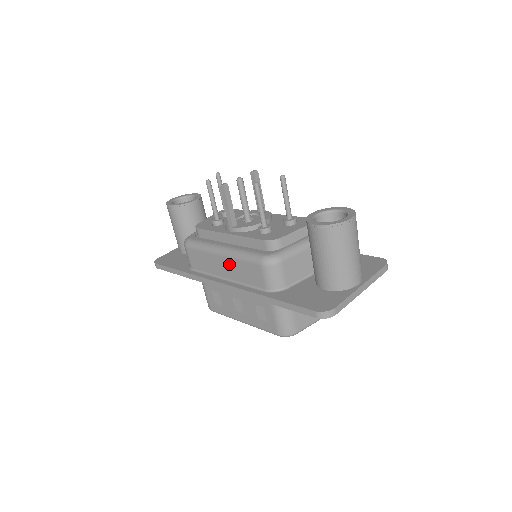
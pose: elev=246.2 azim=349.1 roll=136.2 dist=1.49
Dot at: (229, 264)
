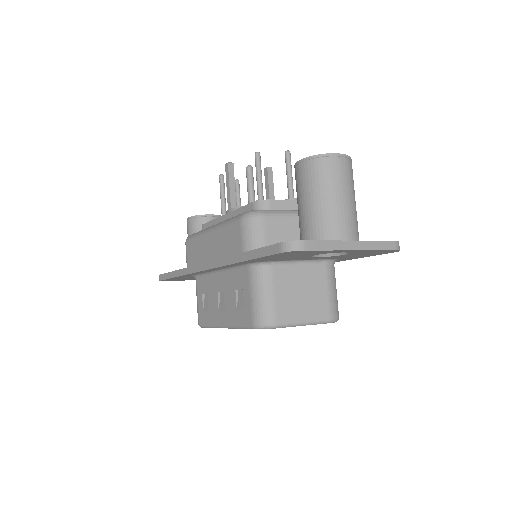
Dot at: (215, 239)
